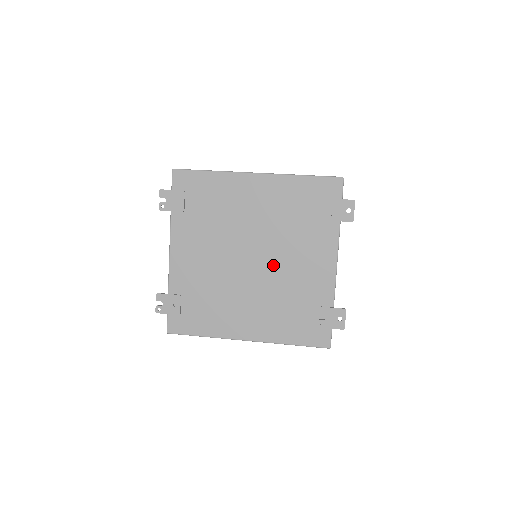
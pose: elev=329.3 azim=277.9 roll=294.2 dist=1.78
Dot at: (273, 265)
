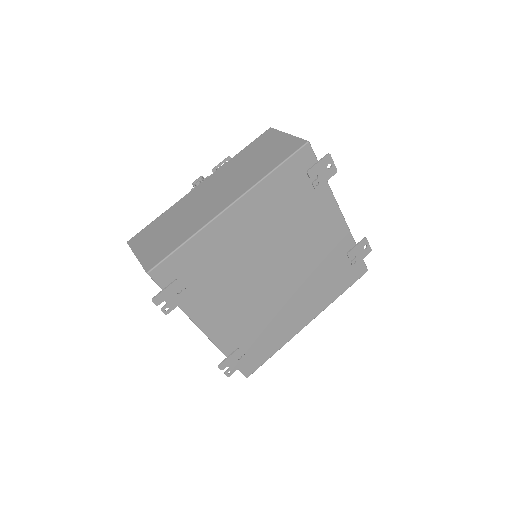
Dot at: (295, 260)
